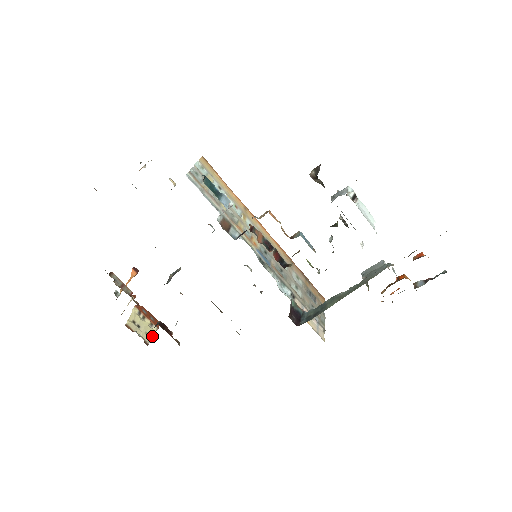
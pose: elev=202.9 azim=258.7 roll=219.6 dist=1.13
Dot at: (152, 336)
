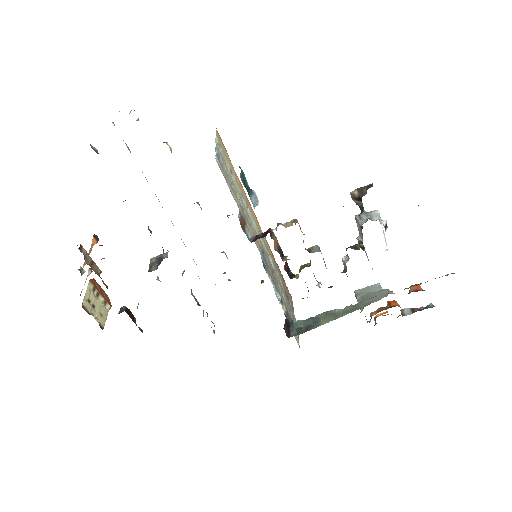
Dot at: (106, 317)
